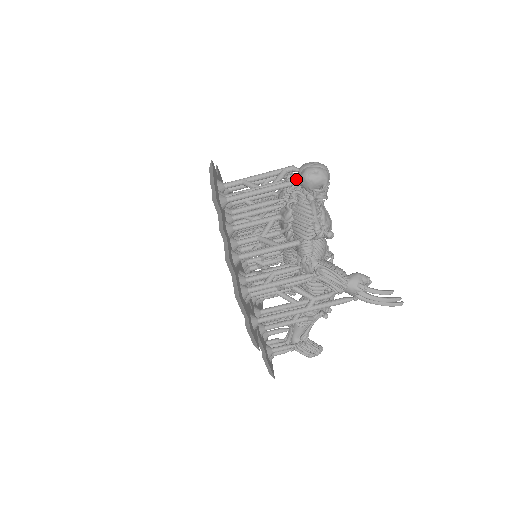
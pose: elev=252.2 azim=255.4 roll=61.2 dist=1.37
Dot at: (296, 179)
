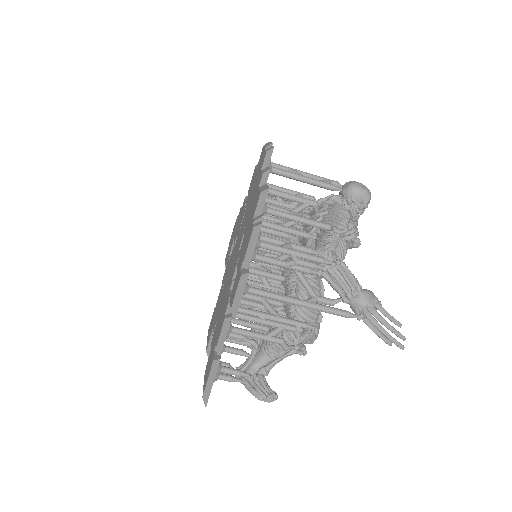
Dot at: (340, 188)
